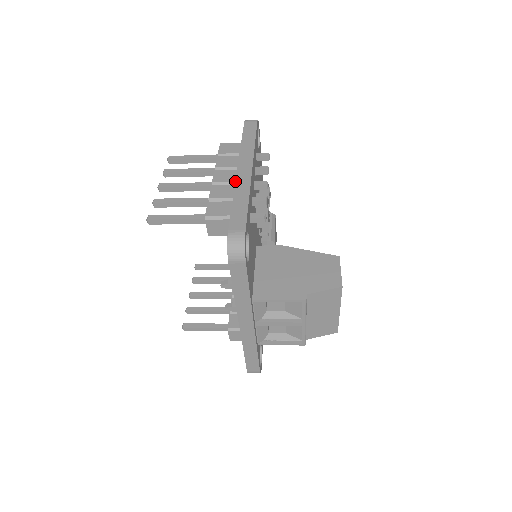
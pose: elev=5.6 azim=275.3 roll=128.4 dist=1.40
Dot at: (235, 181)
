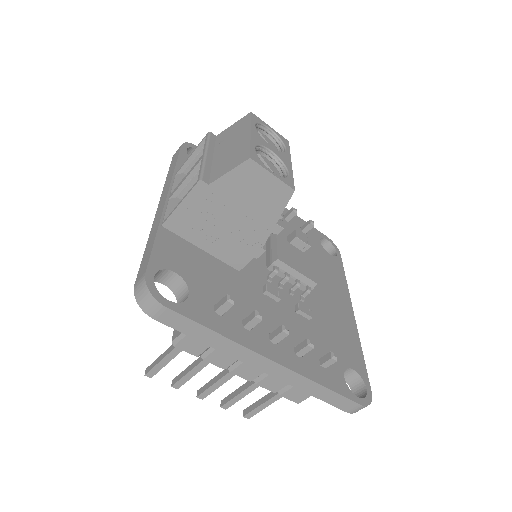
Dot at: occluded
